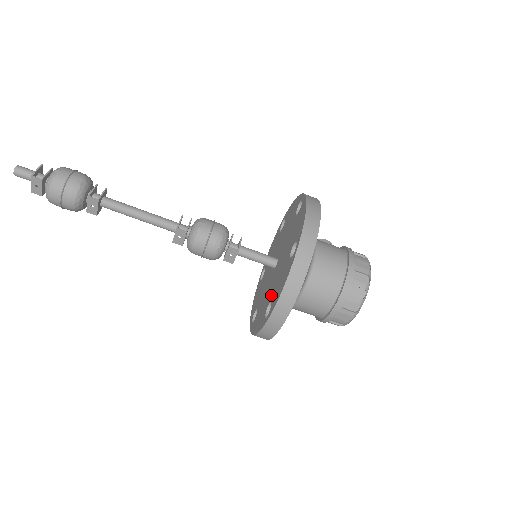
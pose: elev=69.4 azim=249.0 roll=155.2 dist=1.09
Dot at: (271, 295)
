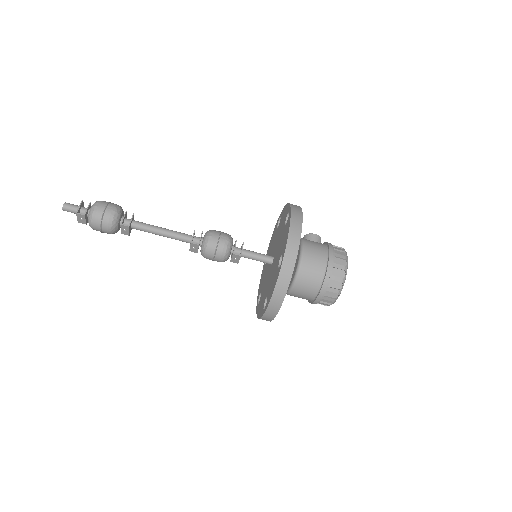
Dot at: (267, 291)
